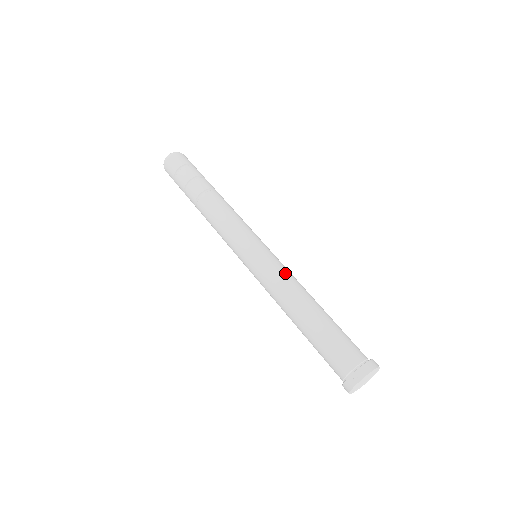
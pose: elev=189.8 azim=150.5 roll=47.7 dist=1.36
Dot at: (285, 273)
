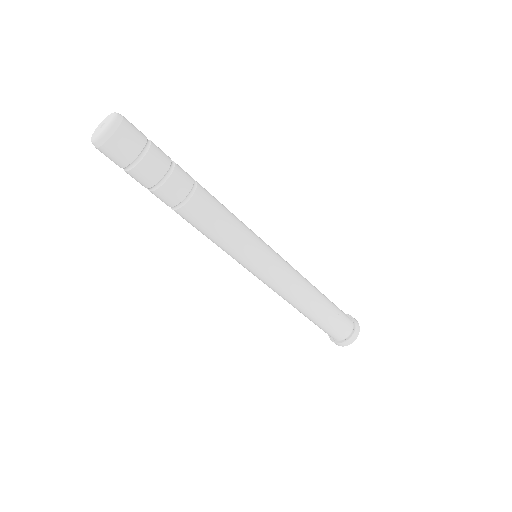
Dot at: (295, 272)
